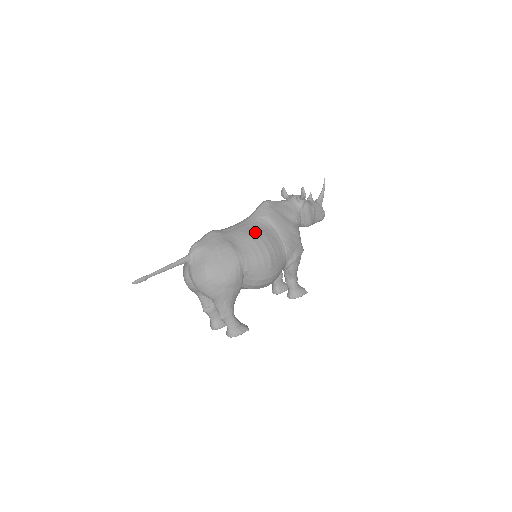
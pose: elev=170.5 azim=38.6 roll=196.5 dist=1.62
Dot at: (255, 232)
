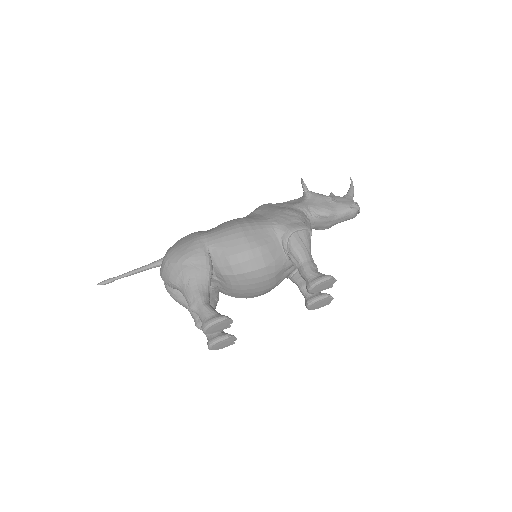
Dot at: occluded
